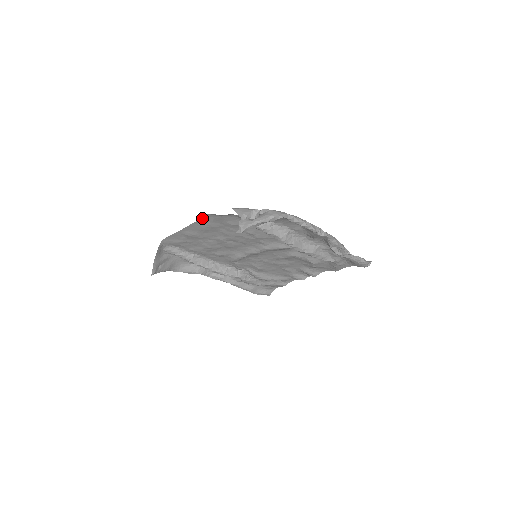
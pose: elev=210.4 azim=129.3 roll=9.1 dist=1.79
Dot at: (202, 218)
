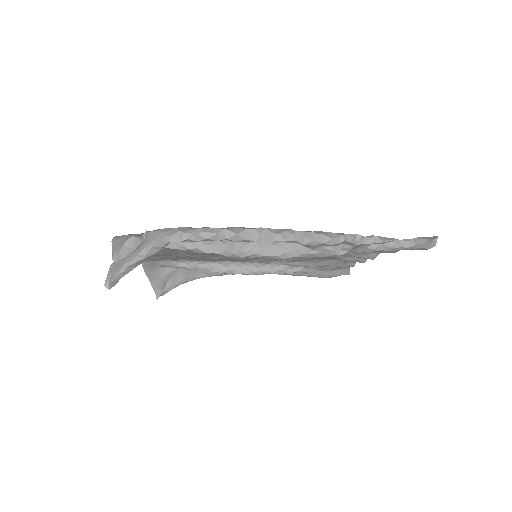
Dot at: occluded
